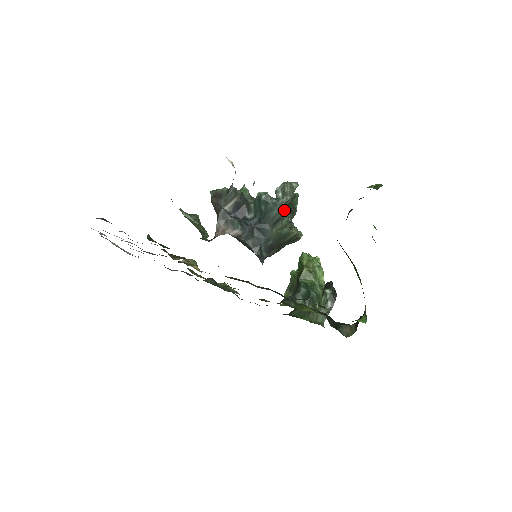
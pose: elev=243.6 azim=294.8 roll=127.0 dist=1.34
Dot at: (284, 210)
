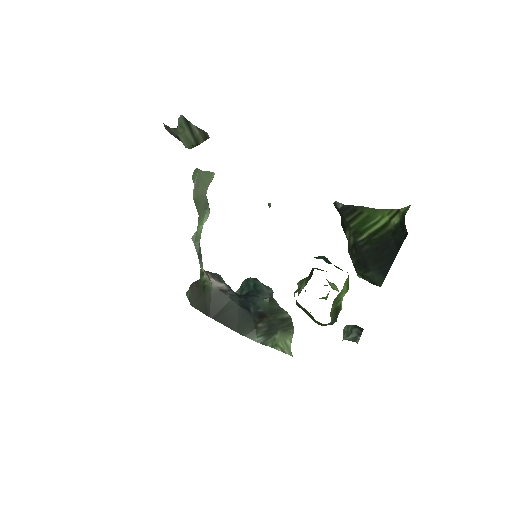
Dot at: (273, 298)
